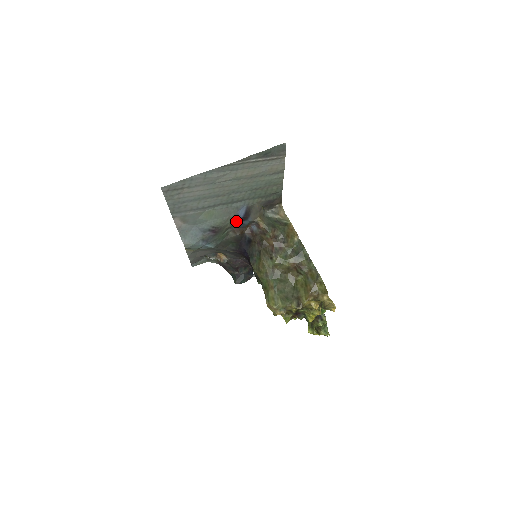
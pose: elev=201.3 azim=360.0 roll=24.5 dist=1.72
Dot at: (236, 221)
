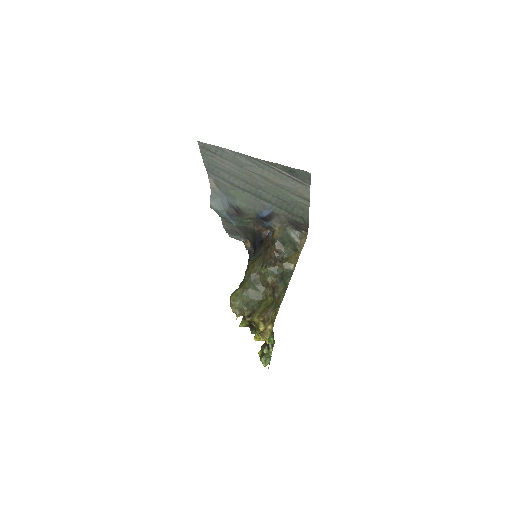
Dot at: (259, 217)
